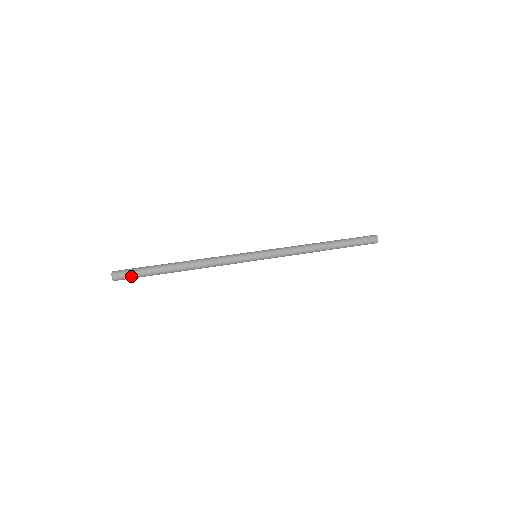
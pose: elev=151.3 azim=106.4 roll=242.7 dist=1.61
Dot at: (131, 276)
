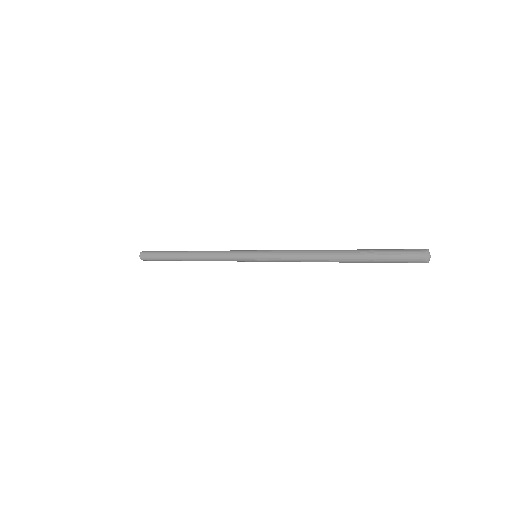
Dot at: (151, 258)
